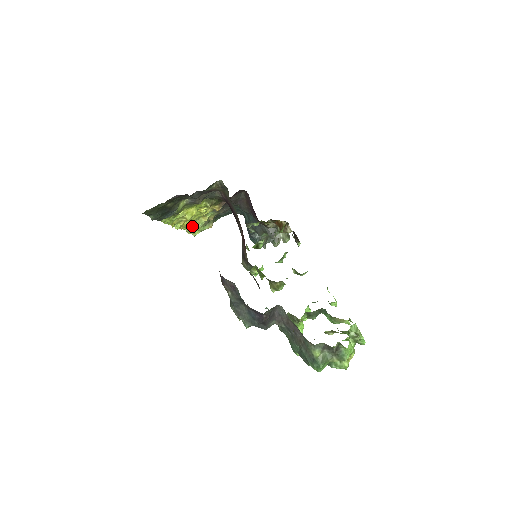
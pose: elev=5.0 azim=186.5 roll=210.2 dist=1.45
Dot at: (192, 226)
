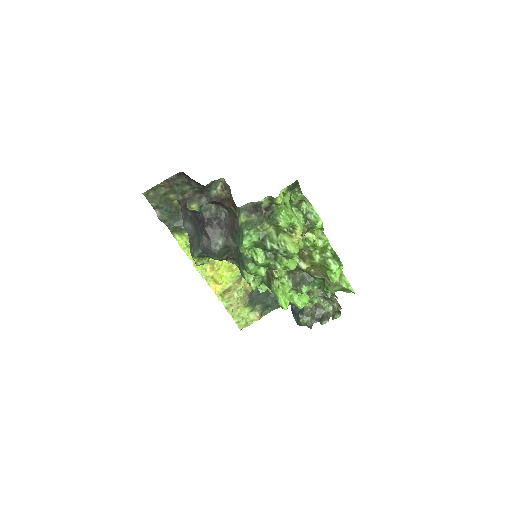
Dot at: (227, 292)
